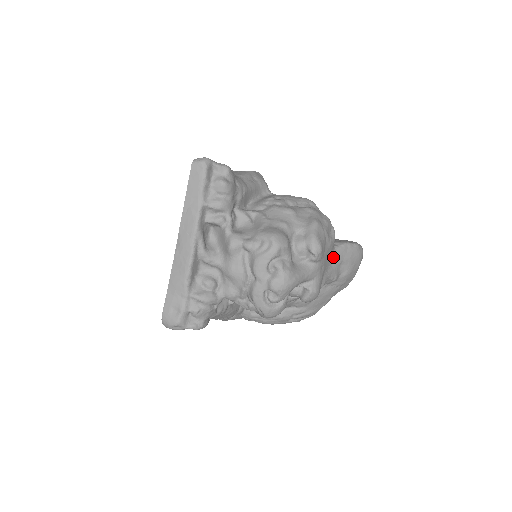
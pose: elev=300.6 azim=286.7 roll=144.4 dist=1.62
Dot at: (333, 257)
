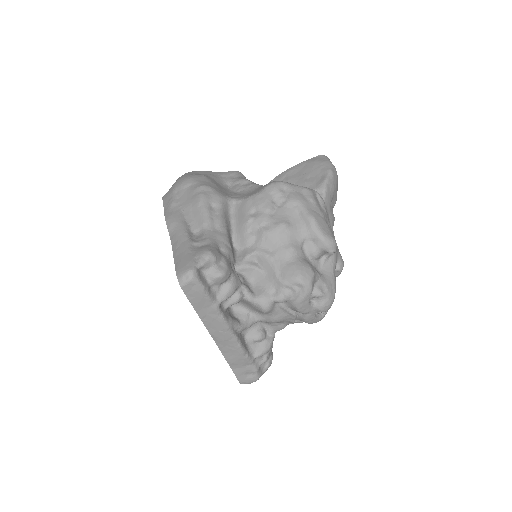
Dot at: (326, 210)
